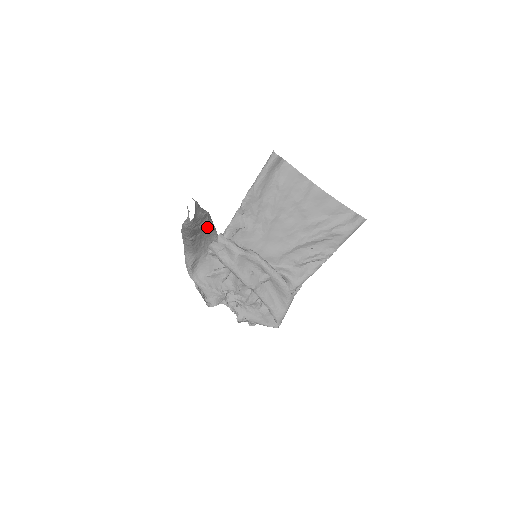
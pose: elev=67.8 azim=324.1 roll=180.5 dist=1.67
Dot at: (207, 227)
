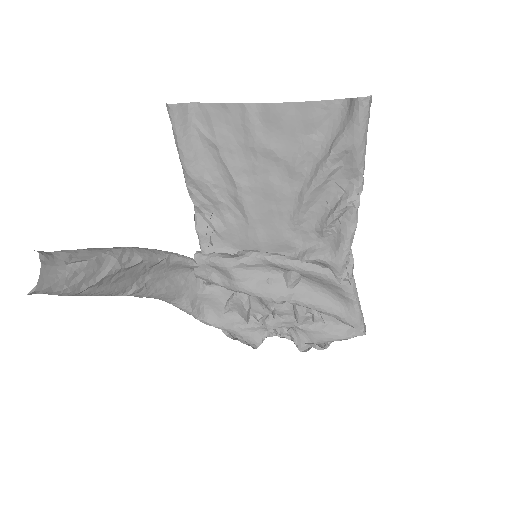
Dot at: (140, 265)
